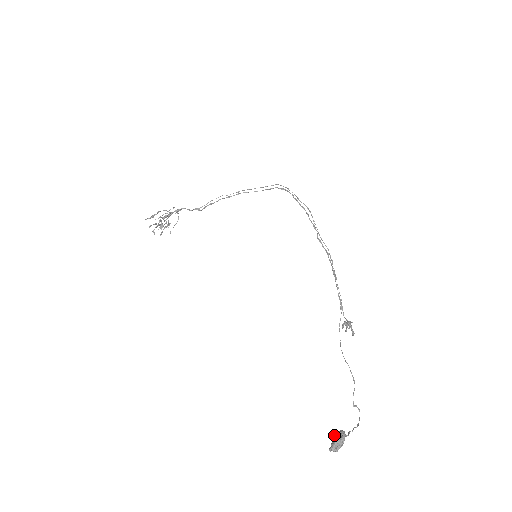
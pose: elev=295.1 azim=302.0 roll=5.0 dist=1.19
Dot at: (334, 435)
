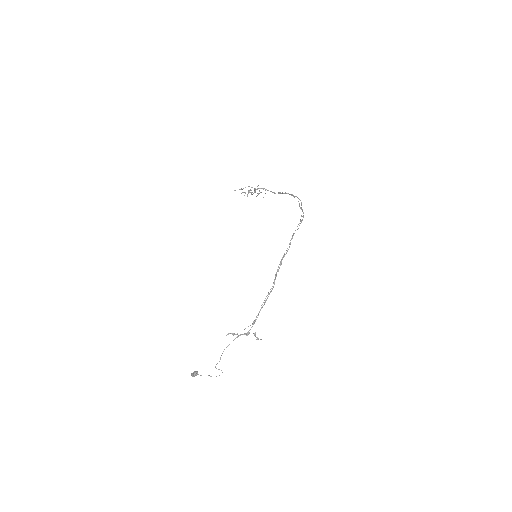
Dot at: (196, 371)
